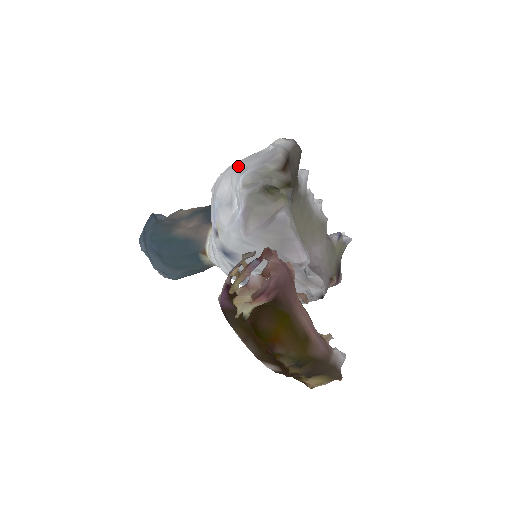
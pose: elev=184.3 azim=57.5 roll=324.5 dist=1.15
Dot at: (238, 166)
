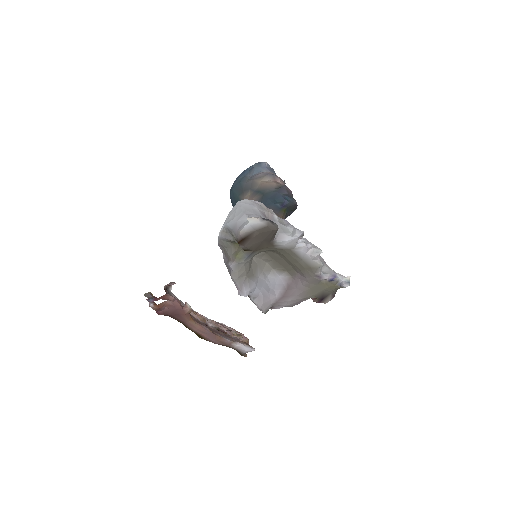
Dot at: (234, 212)
